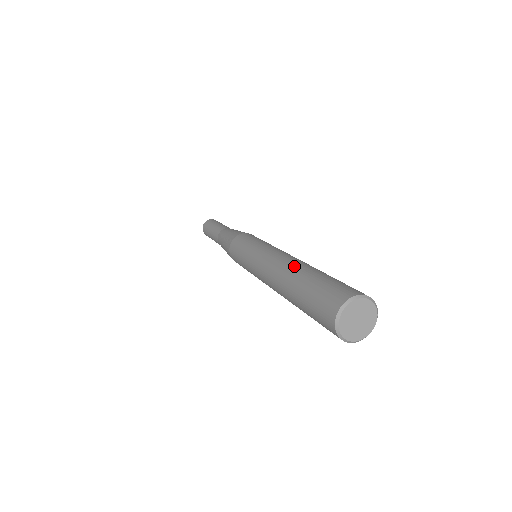
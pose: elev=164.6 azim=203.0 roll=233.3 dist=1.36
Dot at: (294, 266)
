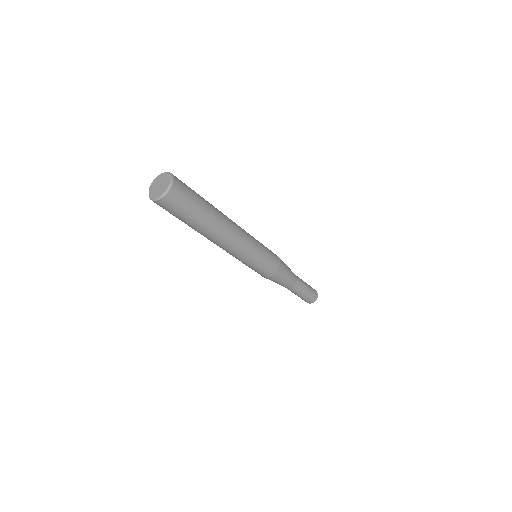
Dot at: occluded
